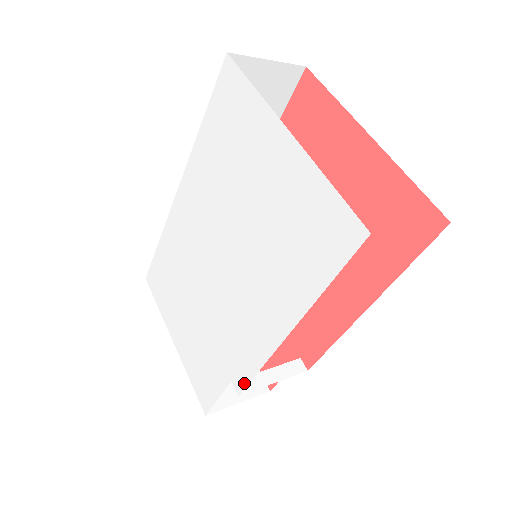
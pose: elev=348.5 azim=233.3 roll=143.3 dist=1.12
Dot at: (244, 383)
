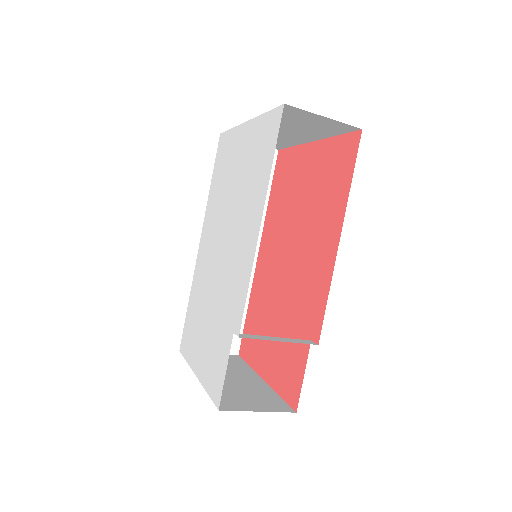
Dot at: (241, 316)
